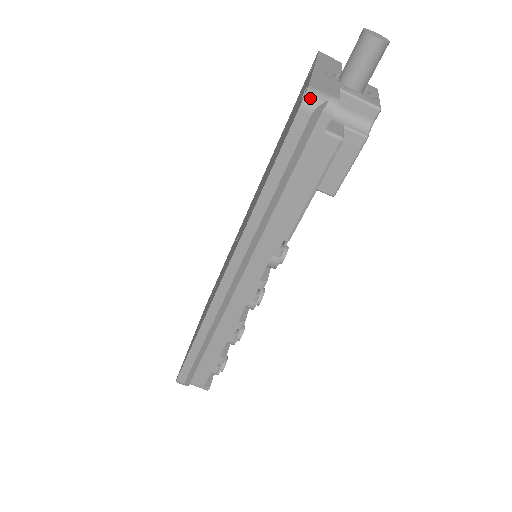
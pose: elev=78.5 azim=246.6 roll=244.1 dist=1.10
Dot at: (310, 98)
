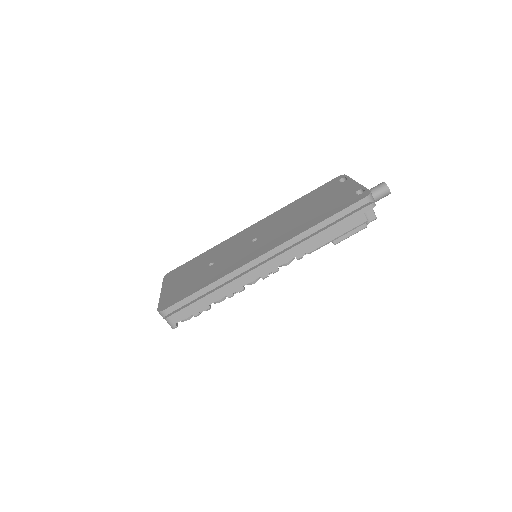
Dot at: (371, 196)
